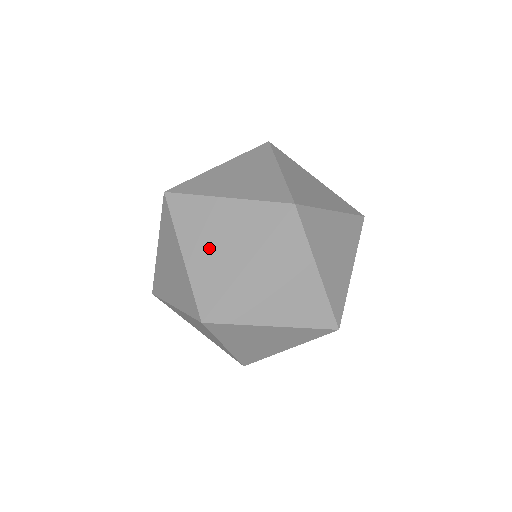
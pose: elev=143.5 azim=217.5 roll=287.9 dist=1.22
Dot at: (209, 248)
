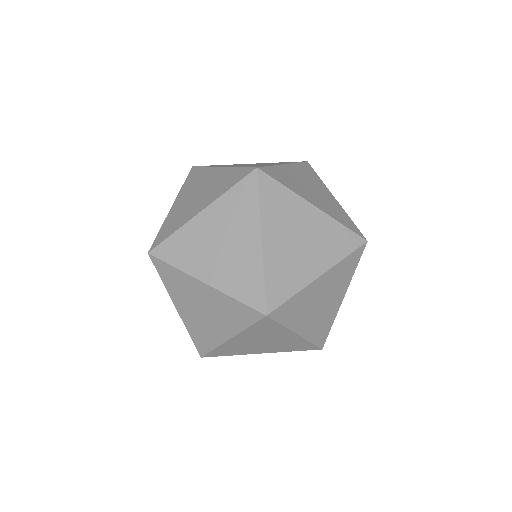
Dot at: (188, 201)
